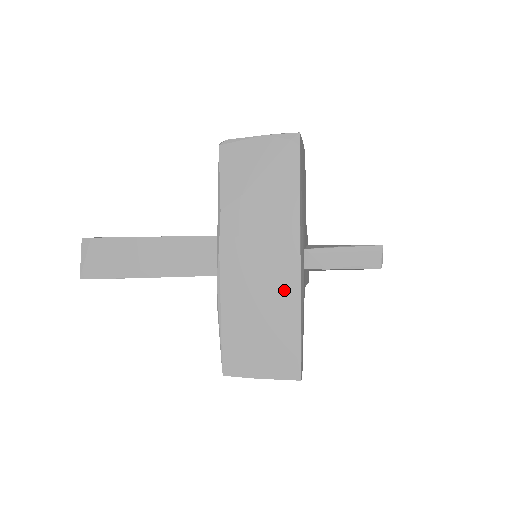
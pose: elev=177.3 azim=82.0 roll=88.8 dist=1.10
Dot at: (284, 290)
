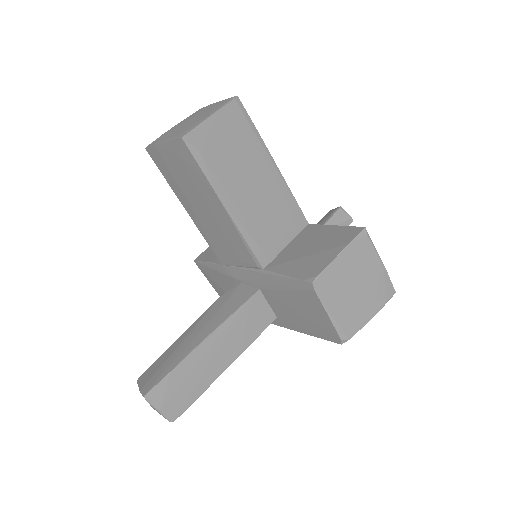
Dot at: occluded
